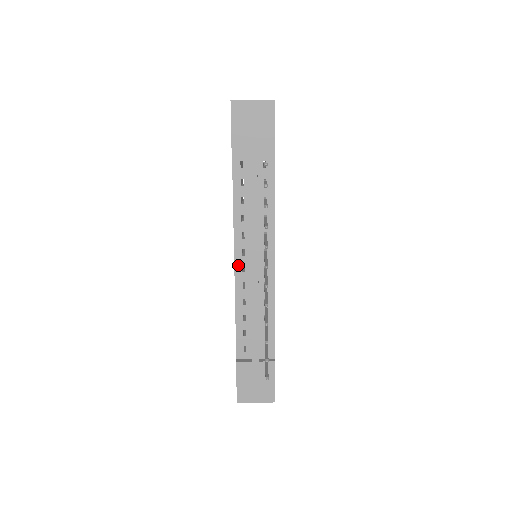
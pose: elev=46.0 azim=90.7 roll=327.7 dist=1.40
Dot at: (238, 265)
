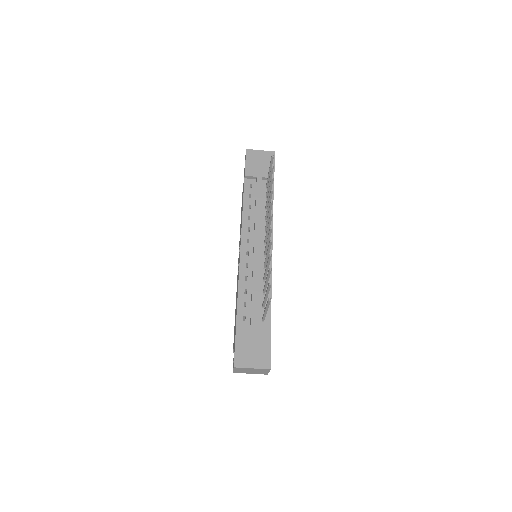
Dot at: (243, 250)
